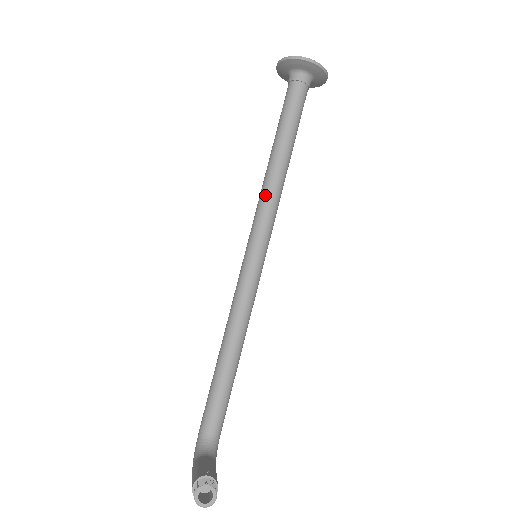
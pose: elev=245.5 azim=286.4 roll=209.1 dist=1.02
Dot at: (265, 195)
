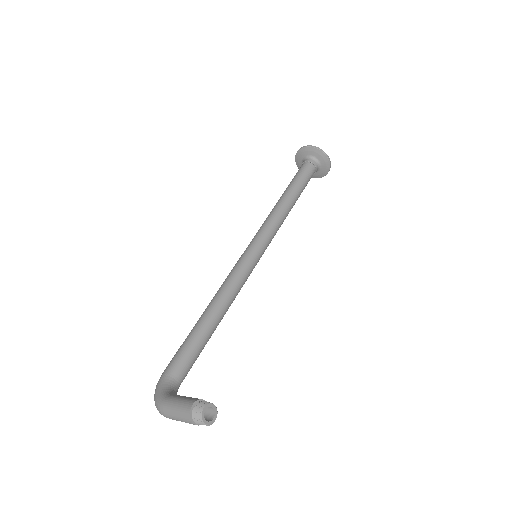
Dot at: (275, 219)
